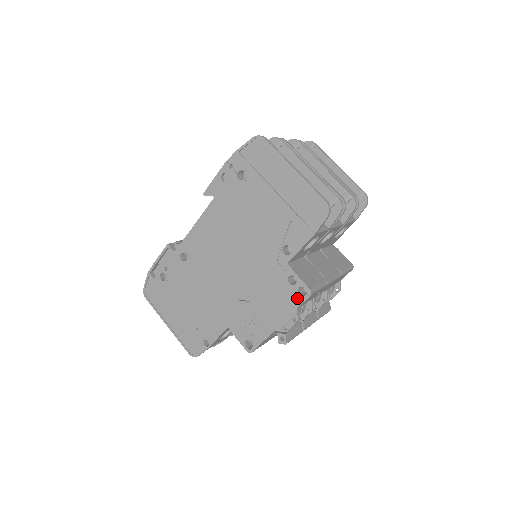
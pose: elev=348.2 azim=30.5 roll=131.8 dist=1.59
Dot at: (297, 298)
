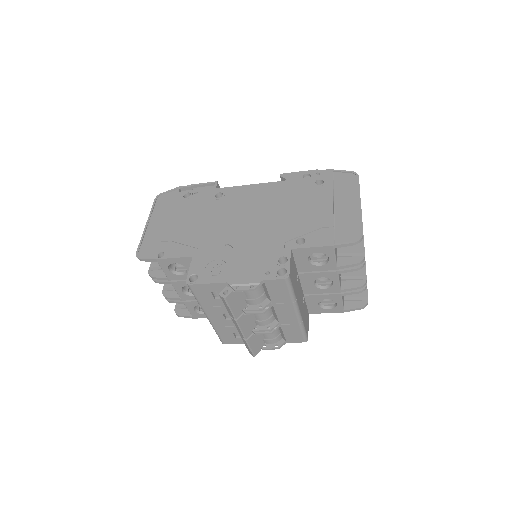
Dot at: (273, 273)
